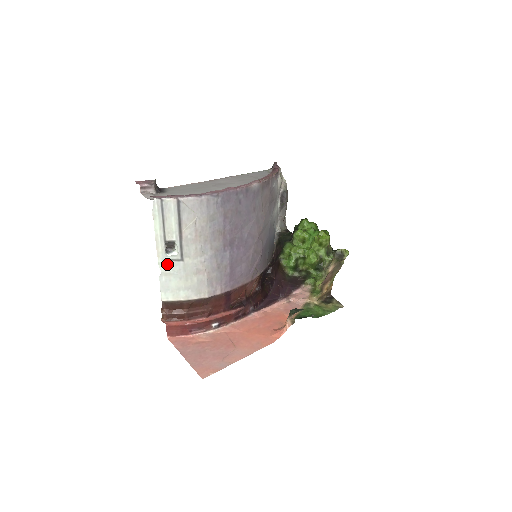
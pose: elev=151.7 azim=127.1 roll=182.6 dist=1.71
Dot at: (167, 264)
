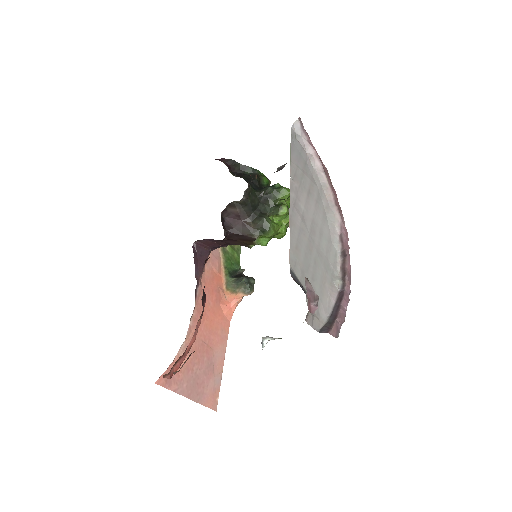
Dot at: occluded
